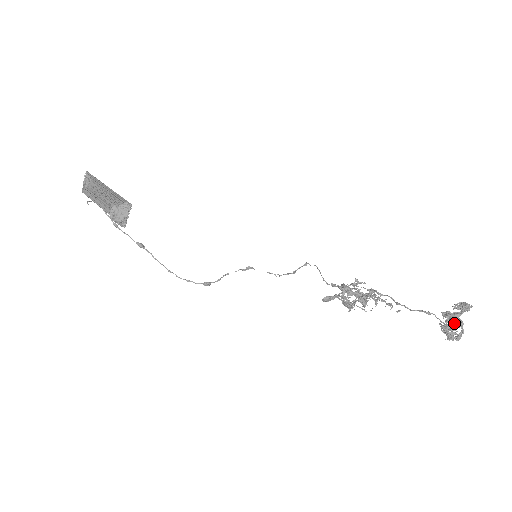
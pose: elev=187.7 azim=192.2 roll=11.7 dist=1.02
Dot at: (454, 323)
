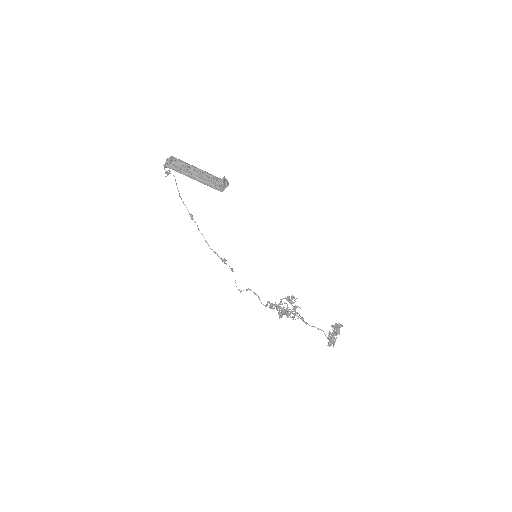
Dot at: (339, 330)
